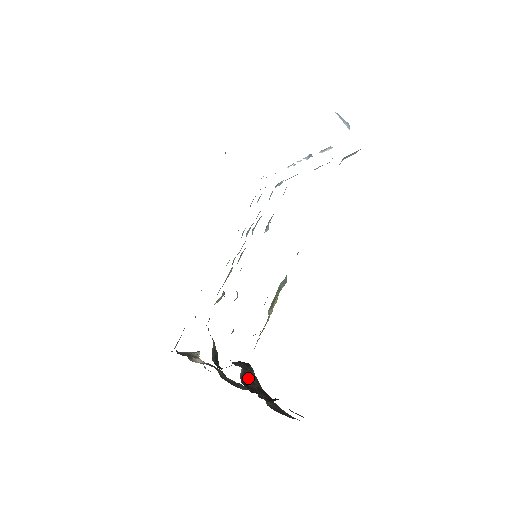
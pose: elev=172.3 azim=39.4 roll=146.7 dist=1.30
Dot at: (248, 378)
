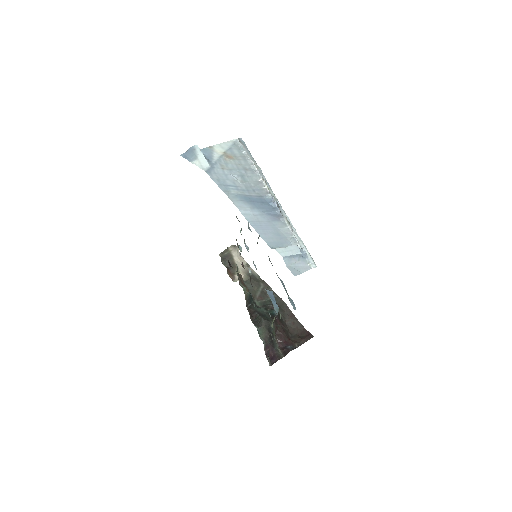
Dot at: (269, 347)
